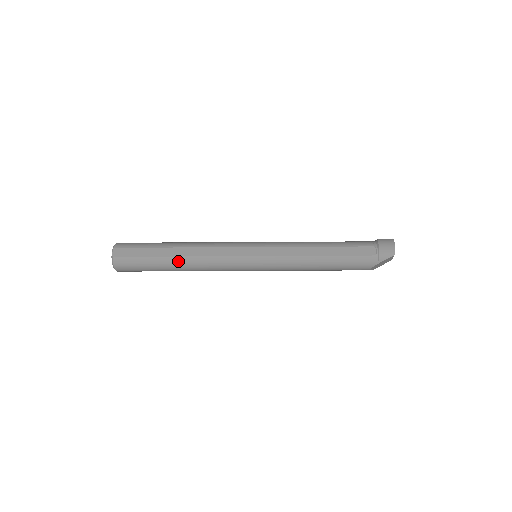
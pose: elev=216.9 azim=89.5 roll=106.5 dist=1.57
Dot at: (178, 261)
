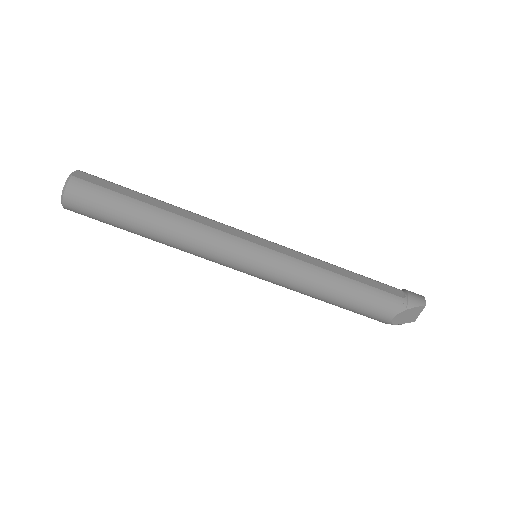
Dot at: (159, 214)
